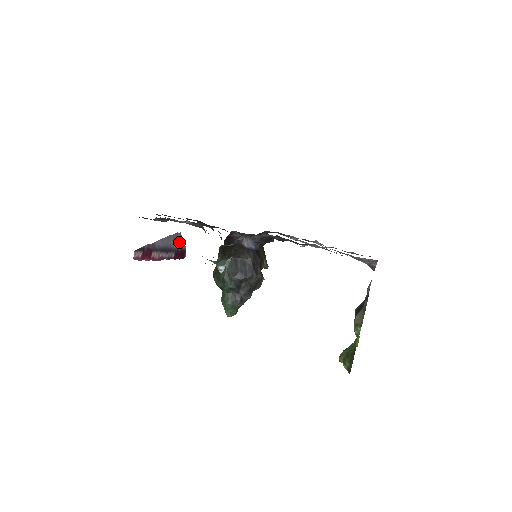
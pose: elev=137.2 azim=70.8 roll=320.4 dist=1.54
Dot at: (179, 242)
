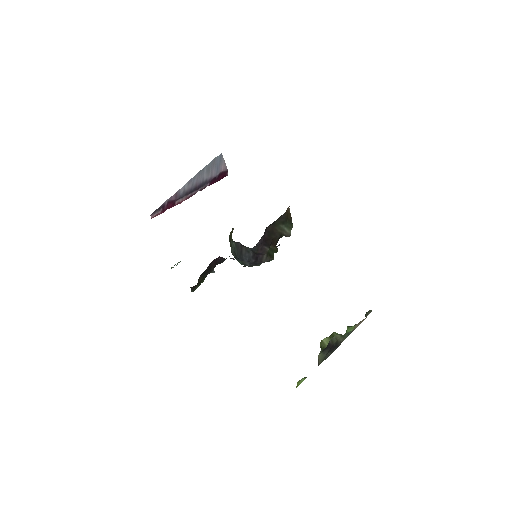
Dot at: (217, 167)
